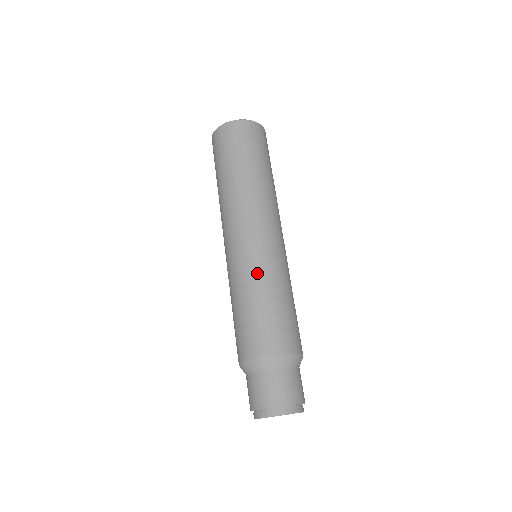
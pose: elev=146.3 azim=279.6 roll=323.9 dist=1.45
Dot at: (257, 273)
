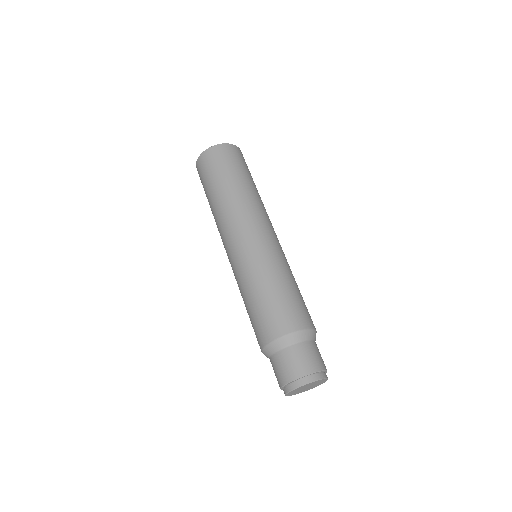
Dot at: (266, 265)
